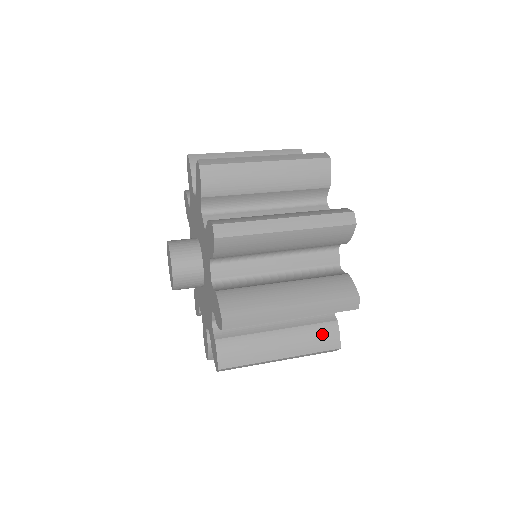
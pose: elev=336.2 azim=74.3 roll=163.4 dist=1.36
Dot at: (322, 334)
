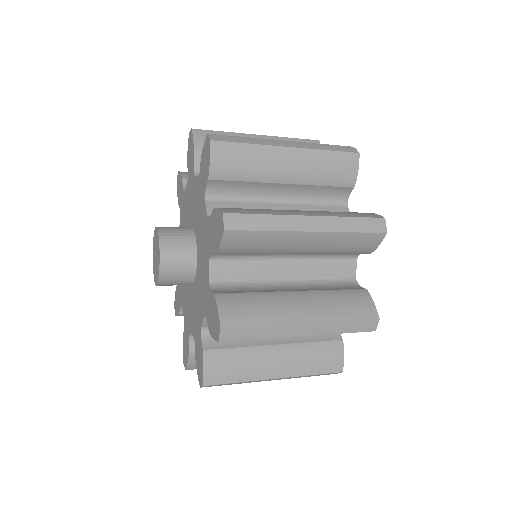
Dot at: (351, 212)
